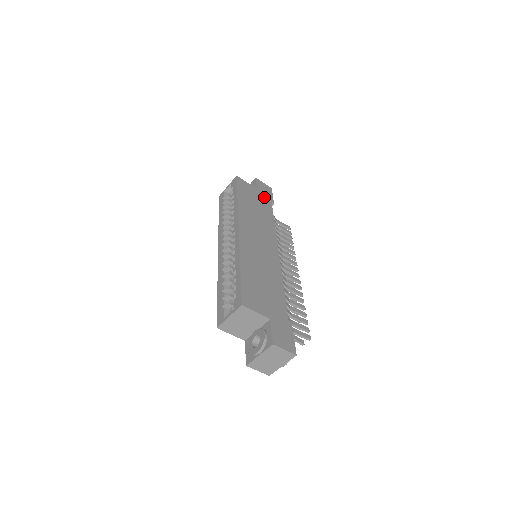
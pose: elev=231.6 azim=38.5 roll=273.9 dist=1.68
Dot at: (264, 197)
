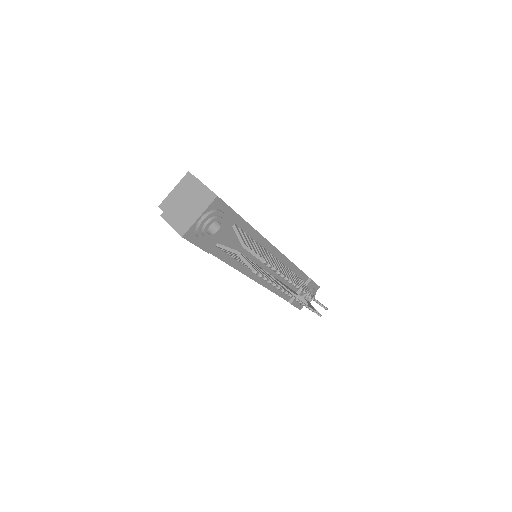
Dot at: occluded
